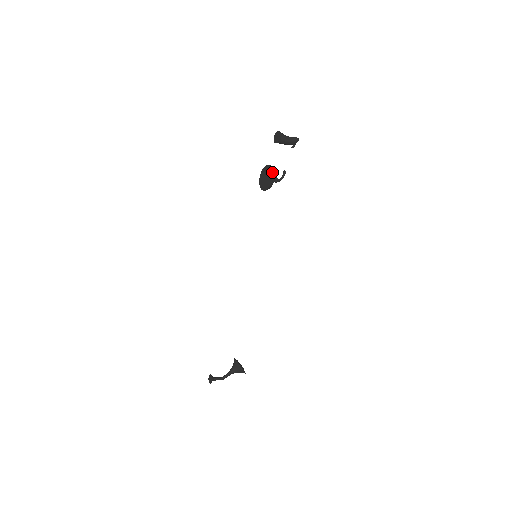
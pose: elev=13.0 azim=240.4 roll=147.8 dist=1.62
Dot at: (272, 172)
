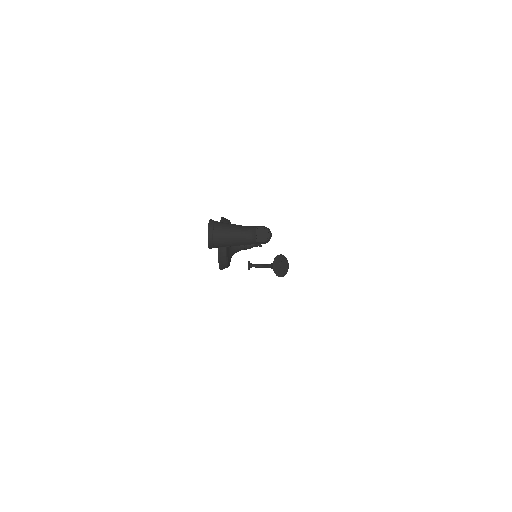
Dot at: occluded
